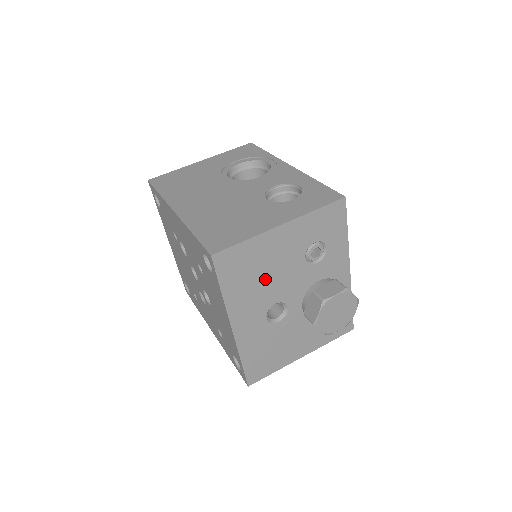
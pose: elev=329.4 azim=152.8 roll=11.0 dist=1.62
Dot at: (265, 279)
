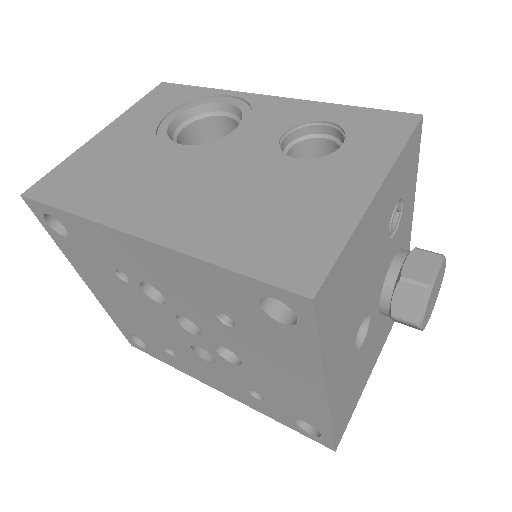
Dot at: (357, 293)
